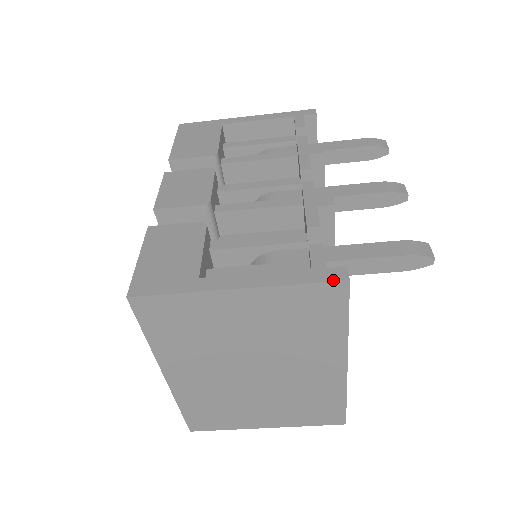
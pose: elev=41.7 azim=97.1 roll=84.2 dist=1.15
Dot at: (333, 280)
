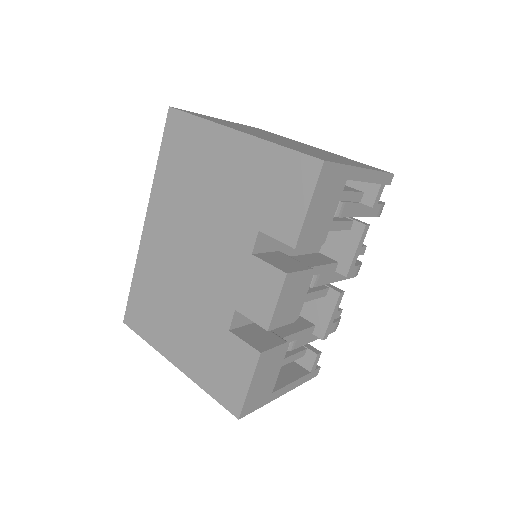
Dot at: occluded
